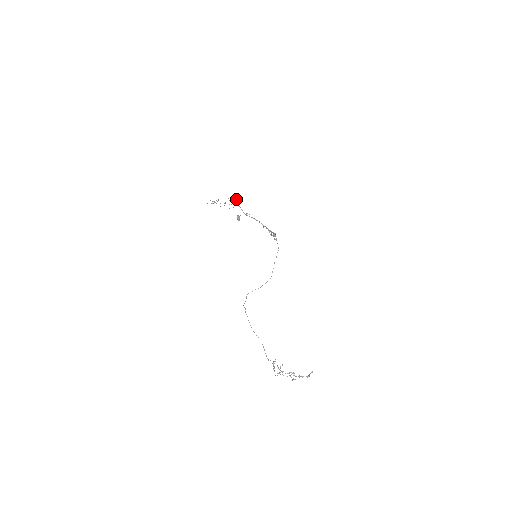
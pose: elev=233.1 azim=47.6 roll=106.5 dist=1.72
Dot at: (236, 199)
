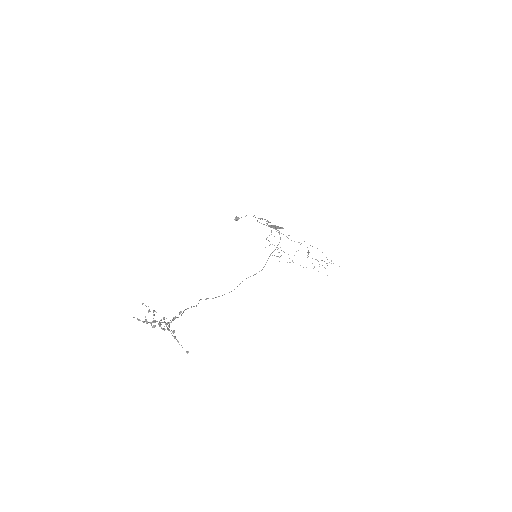
Dot at: (289, 235)
